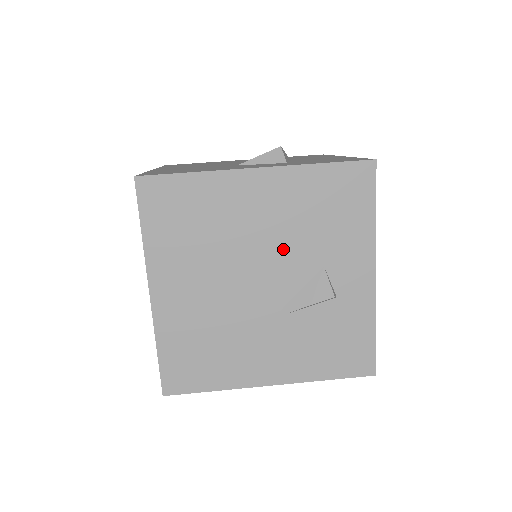
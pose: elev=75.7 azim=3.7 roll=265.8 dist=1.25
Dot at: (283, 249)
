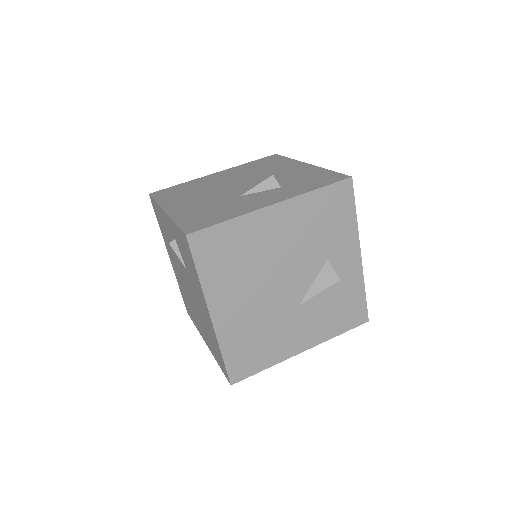
Dot at: (299, 256)
